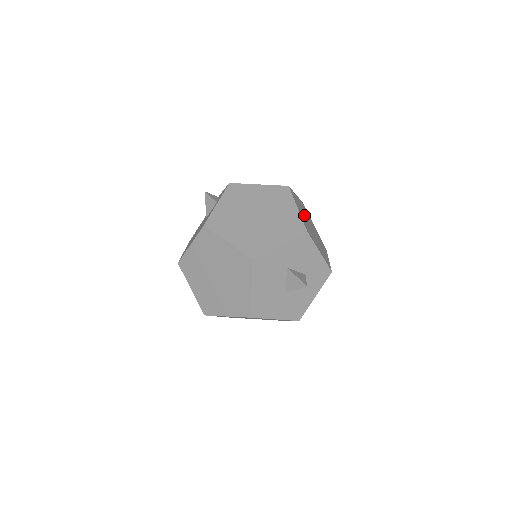
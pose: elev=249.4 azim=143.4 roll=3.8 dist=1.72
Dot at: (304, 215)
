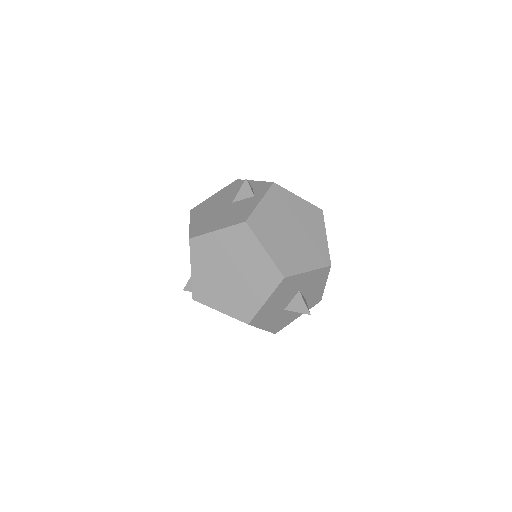
Dot at: occluded
